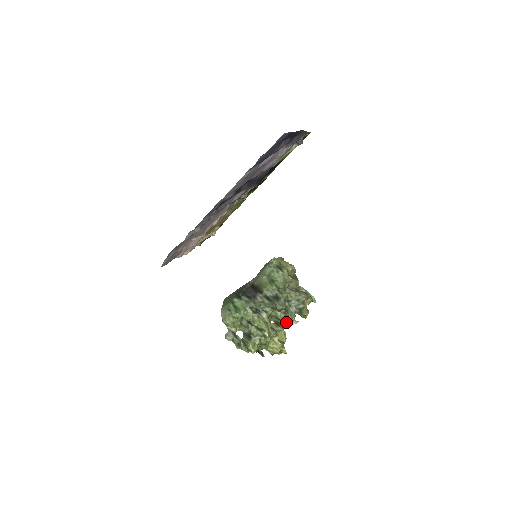
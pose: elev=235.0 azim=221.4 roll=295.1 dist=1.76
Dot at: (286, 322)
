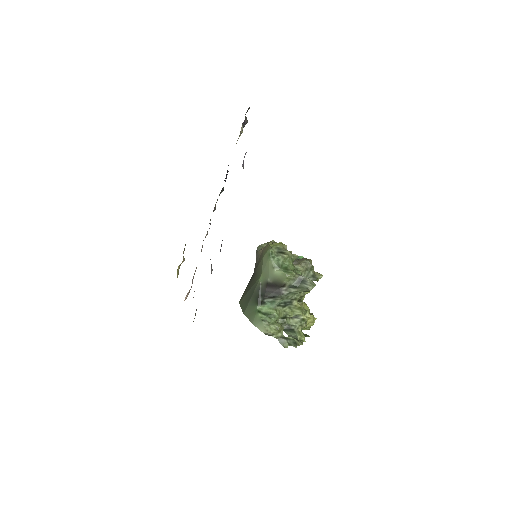
Dot at: occluded
